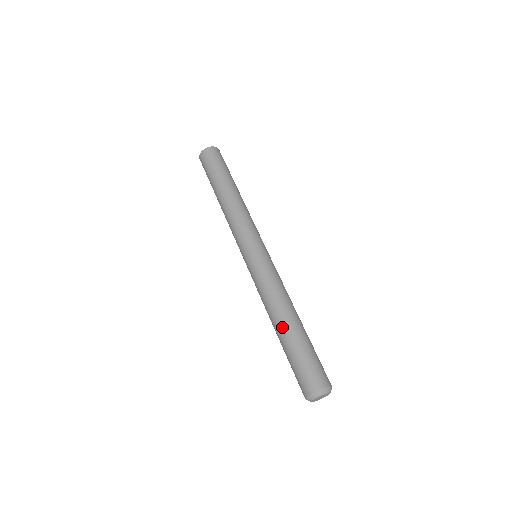
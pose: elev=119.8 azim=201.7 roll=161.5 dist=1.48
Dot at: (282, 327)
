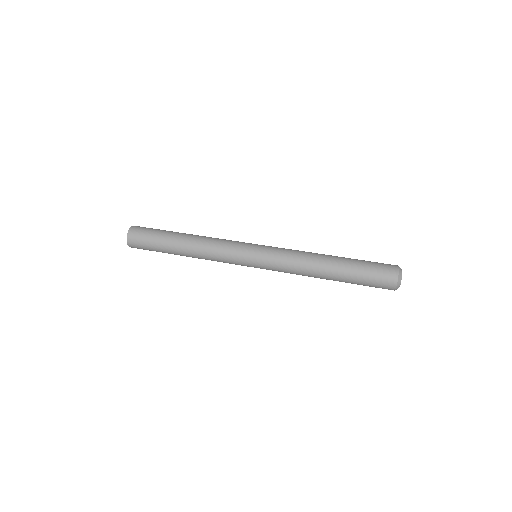
Dot at: (332, 275)
